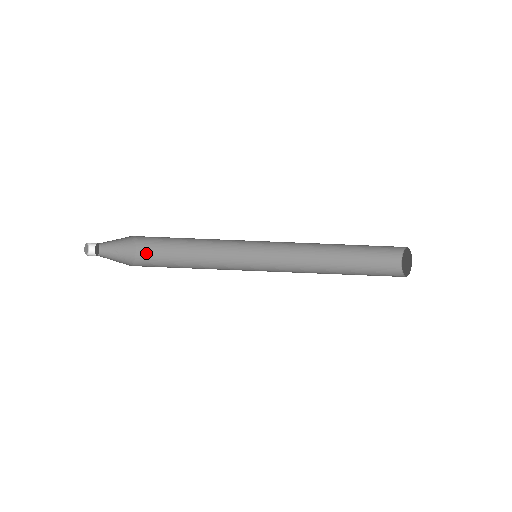
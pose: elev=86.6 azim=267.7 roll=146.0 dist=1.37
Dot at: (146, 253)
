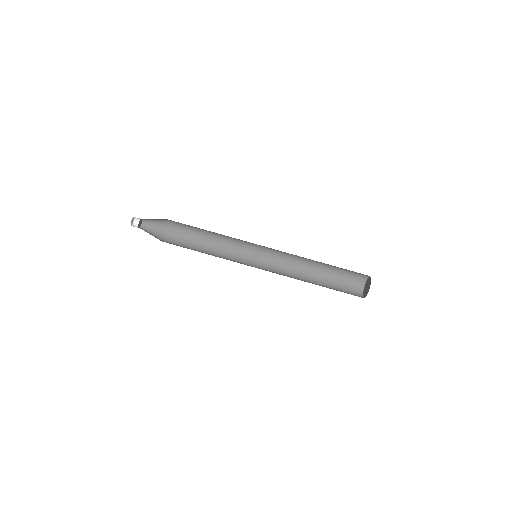
Dot at: (171, 243)
